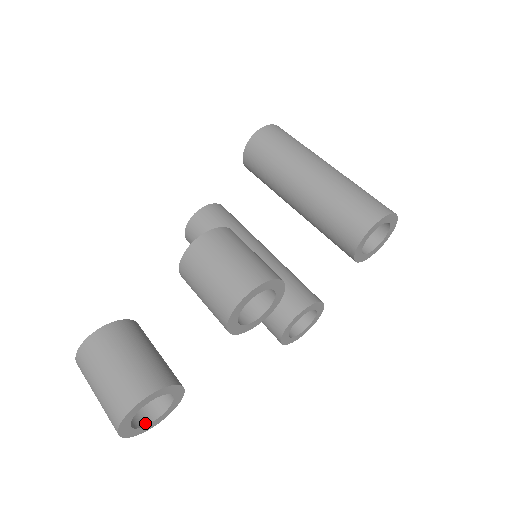
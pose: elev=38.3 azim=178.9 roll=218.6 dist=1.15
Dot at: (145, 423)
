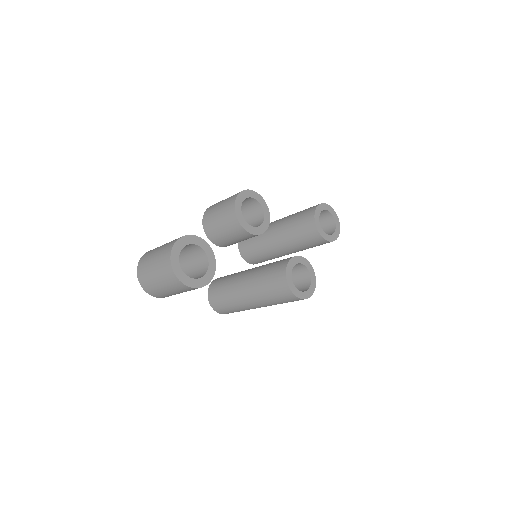
Dot at: (189, 278)
